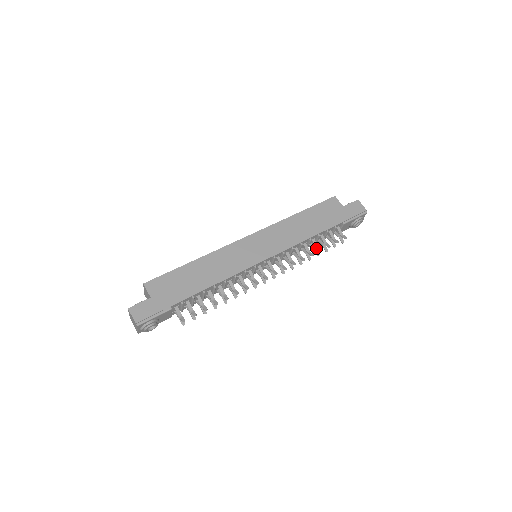
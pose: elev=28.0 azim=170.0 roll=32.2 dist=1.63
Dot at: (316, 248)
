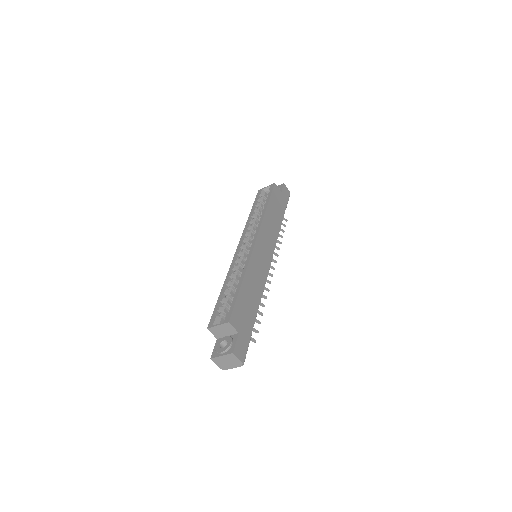
Dot at: occluded
